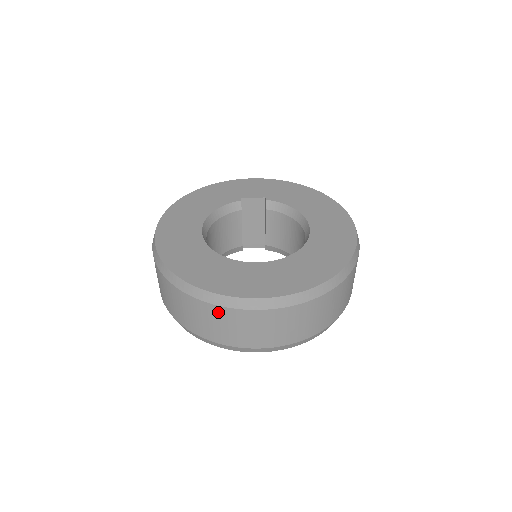
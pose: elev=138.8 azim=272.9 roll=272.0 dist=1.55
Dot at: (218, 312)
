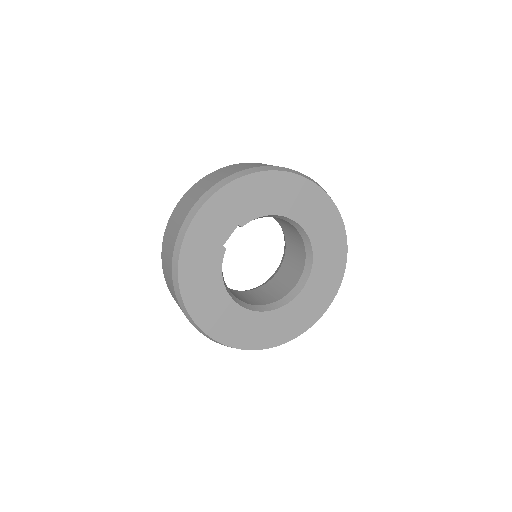
Dot at: occluded
